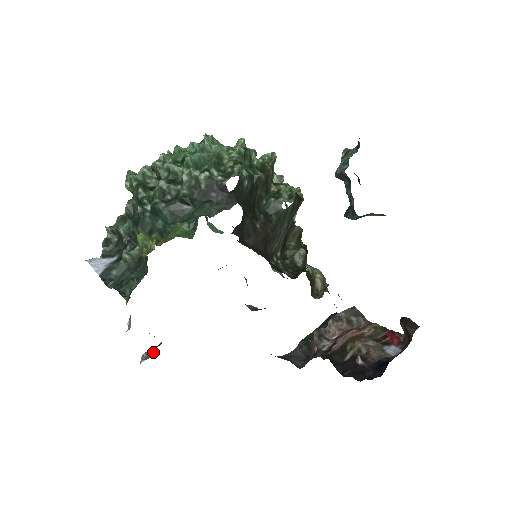
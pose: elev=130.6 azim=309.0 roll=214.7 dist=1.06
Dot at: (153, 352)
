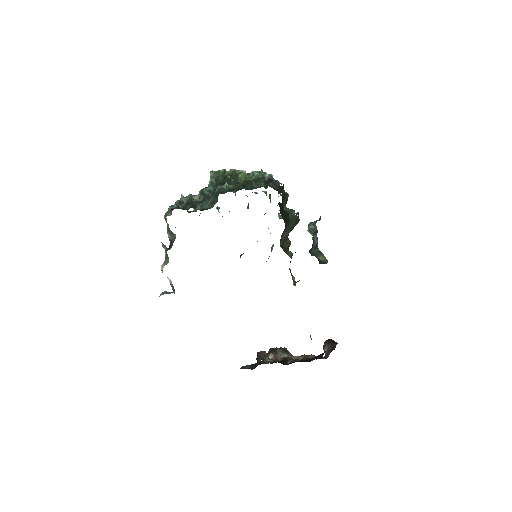
Dot at: (172, 292)
